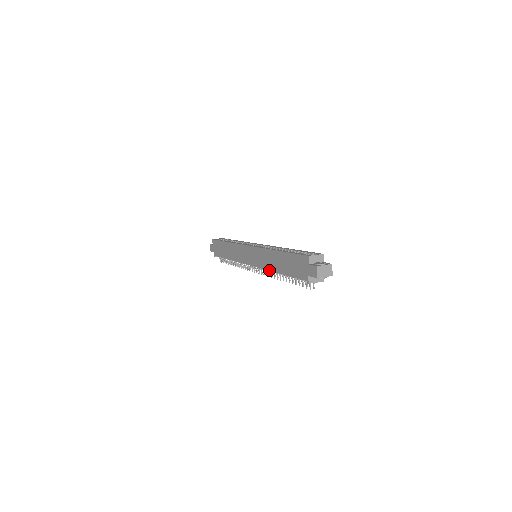
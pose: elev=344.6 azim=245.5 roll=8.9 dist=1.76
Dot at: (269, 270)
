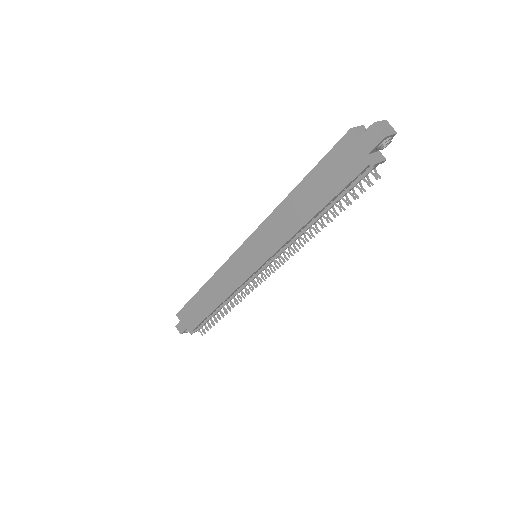
Dot at: (293, 235)
